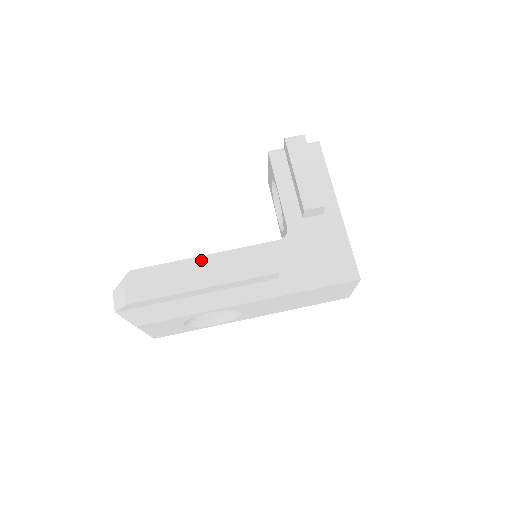
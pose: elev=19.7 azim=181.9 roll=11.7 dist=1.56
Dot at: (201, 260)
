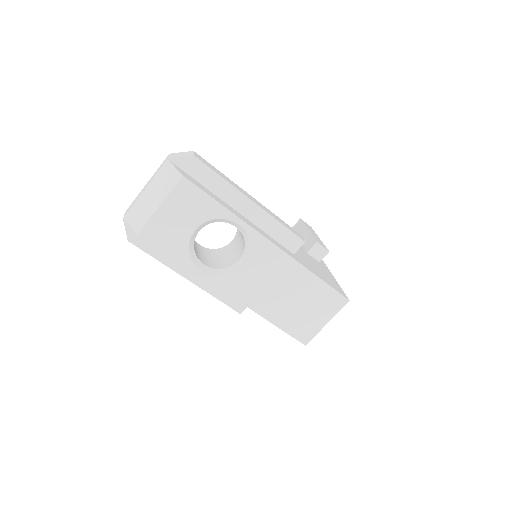
Dot at: occluded
